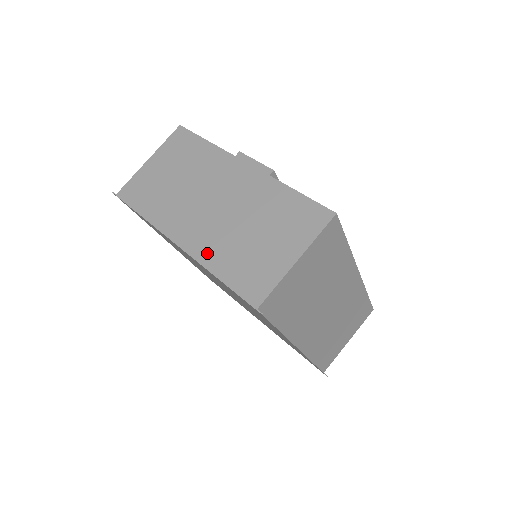
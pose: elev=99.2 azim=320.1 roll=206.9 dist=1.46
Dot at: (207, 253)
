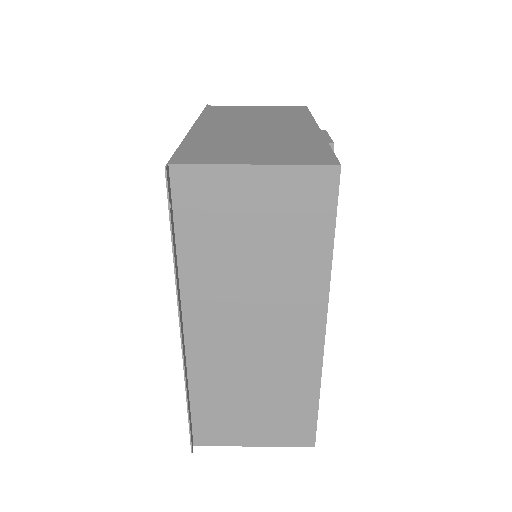
Dot at: (201, 136)
